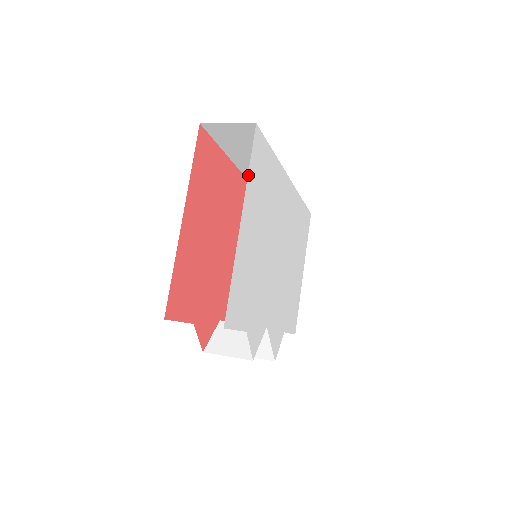
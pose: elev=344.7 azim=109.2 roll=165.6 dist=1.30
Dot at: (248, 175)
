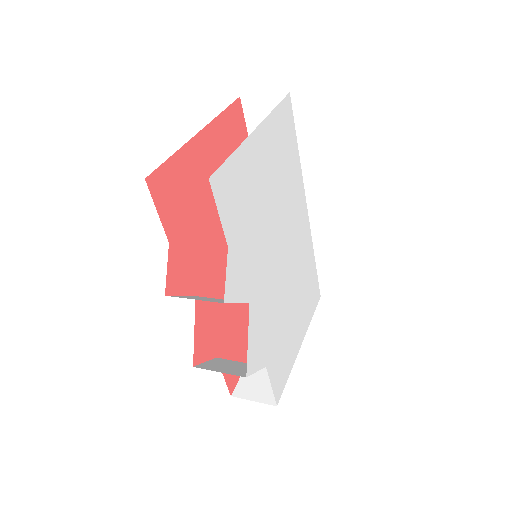
Dot at: (273, 111)
